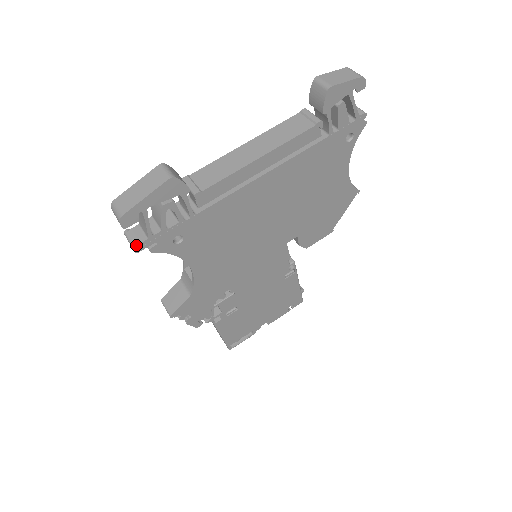
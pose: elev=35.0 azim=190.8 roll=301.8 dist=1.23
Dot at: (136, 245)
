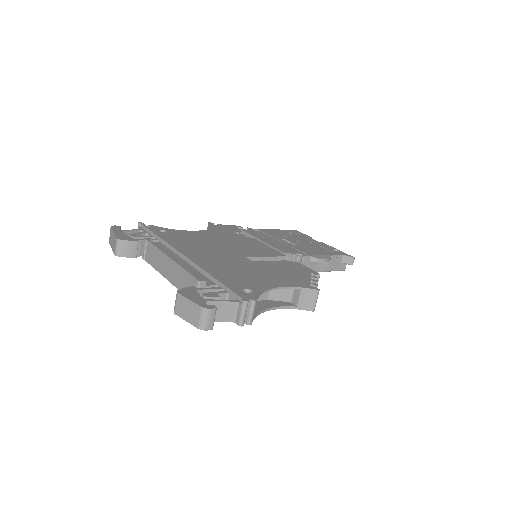
Dot at: occluded
